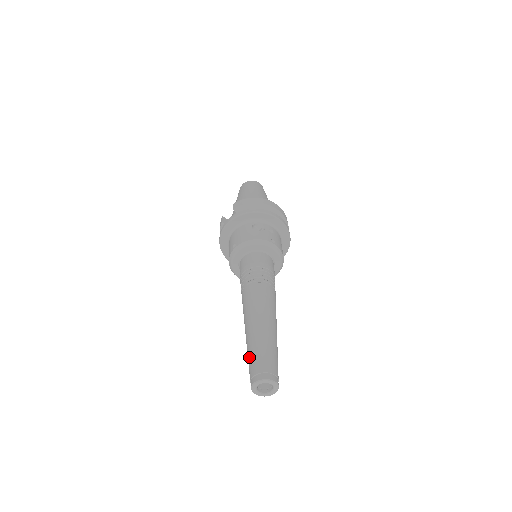
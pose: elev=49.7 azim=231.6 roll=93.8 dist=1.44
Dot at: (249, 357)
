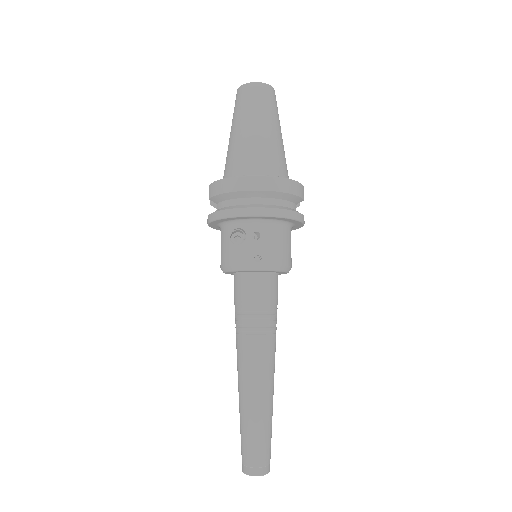
Dot at: occluded
